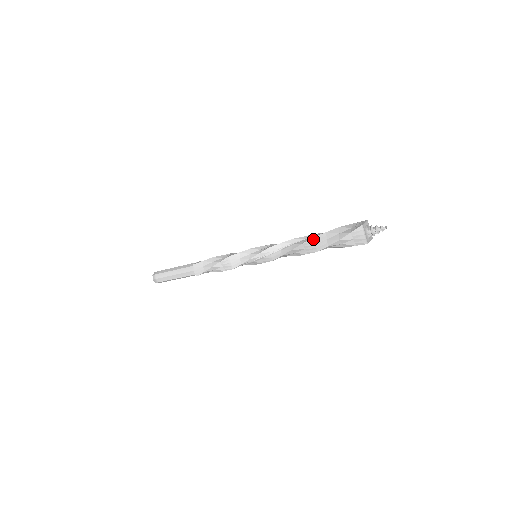
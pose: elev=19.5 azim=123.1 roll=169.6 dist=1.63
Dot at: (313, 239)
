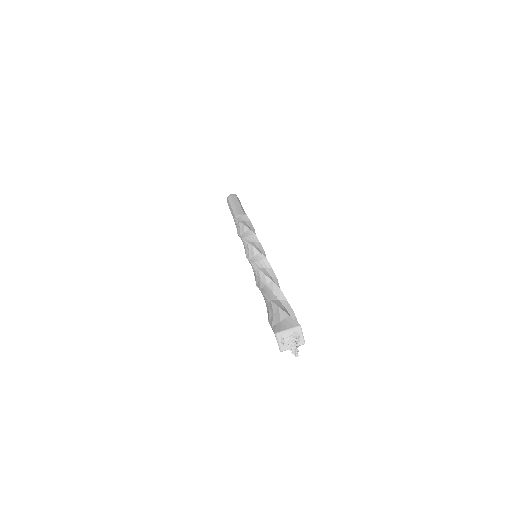
Dot at: (263, 295)
